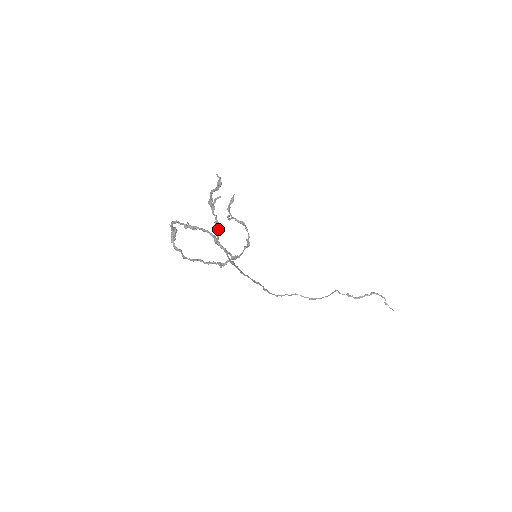
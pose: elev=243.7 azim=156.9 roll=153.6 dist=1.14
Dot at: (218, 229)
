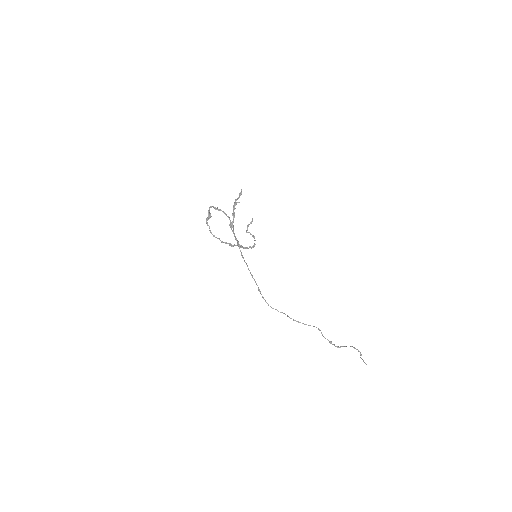
Dot at: (233, 218)
